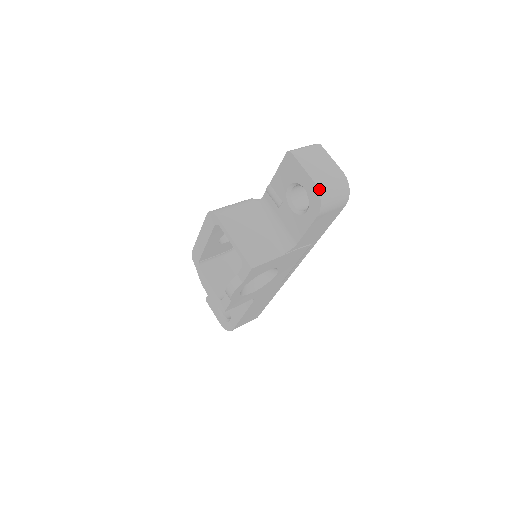
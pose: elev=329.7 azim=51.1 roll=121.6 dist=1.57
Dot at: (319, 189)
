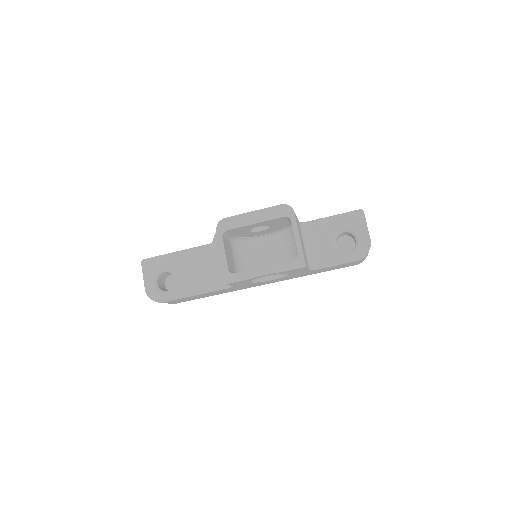
Dot at: (370, 246)
